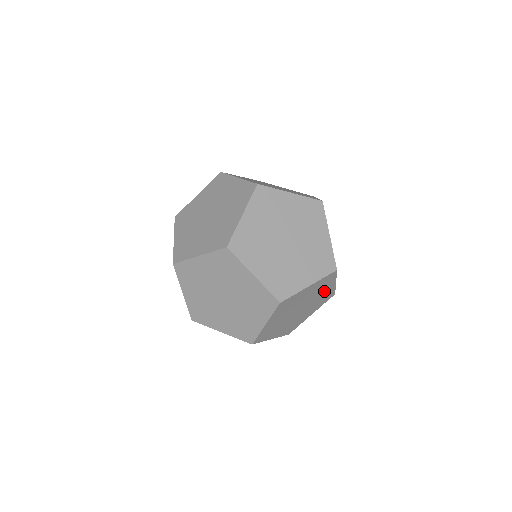
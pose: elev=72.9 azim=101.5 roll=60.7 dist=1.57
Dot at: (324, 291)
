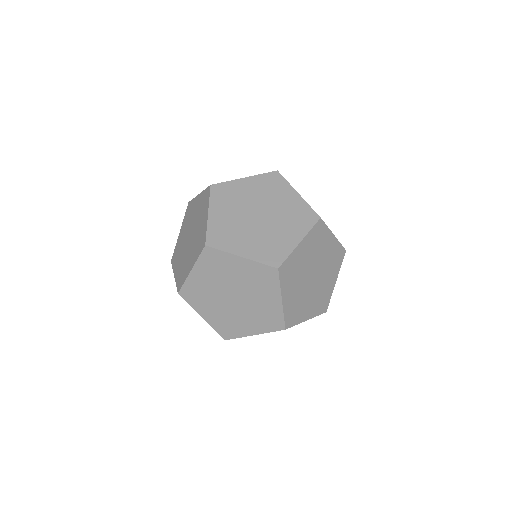
Dot at: occluded
